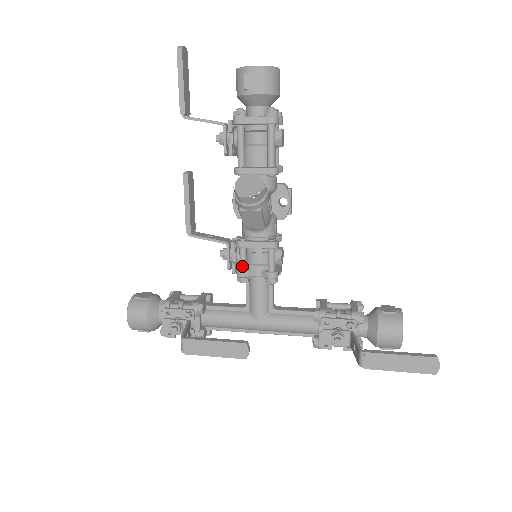
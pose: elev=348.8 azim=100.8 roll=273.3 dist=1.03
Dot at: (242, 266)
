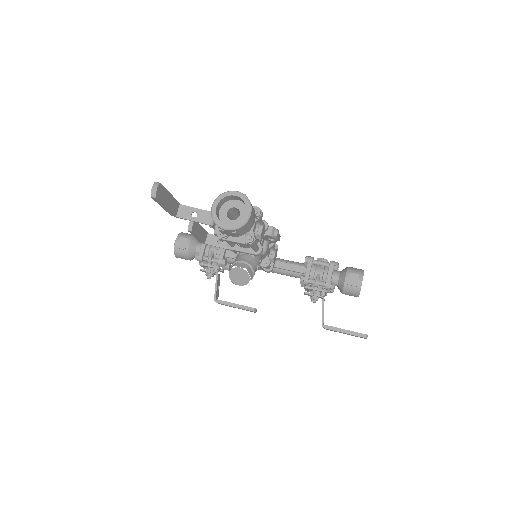
Dot at: occluded
